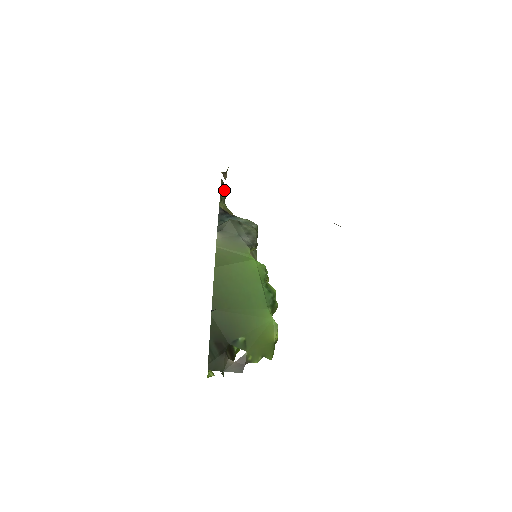
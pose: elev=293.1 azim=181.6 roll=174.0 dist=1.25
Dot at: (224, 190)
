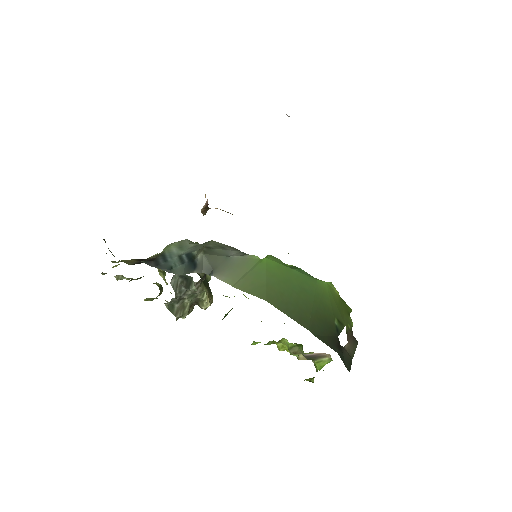
Dot at: occluded
